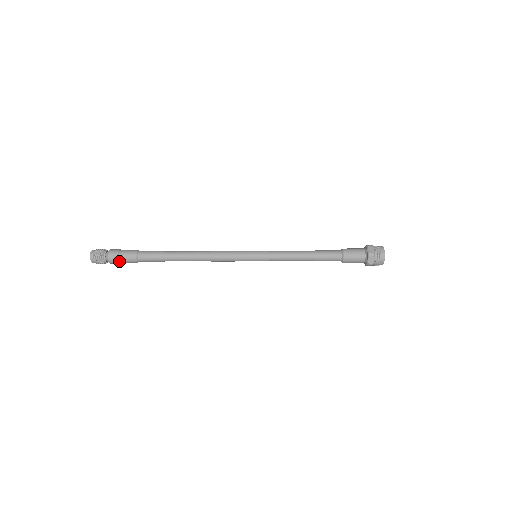
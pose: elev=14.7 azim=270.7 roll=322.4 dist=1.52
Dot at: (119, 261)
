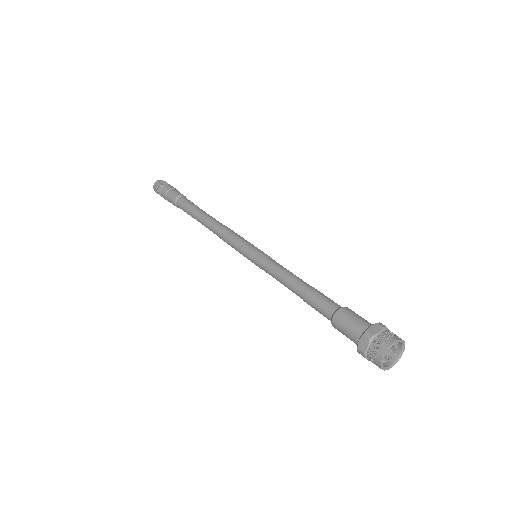
Dot at: occluded
